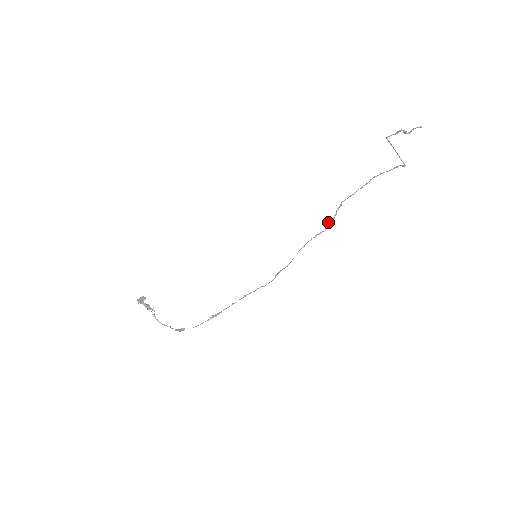
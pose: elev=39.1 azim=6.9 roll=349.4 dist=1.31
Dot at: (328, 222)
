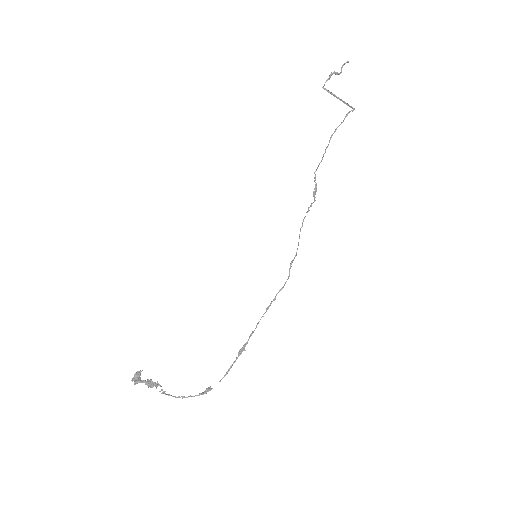
Dot at: (313, 193)
